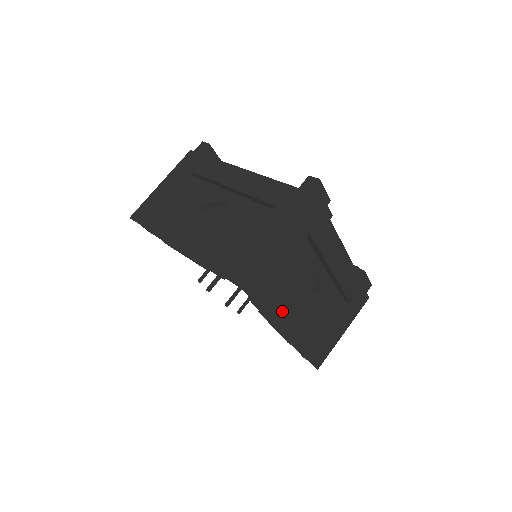
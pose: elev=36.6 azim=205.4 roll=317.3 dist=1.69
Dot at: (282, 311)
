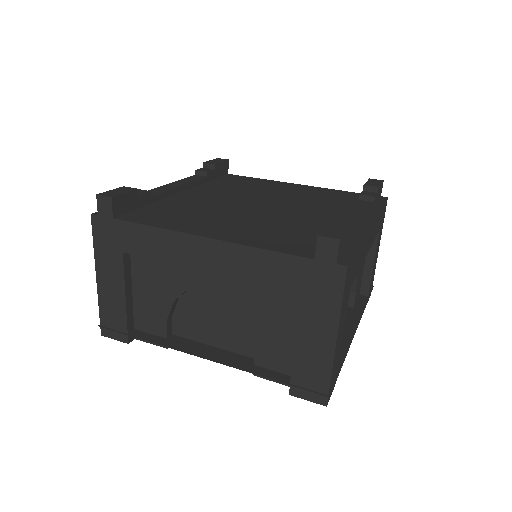
Dot at: occluded
